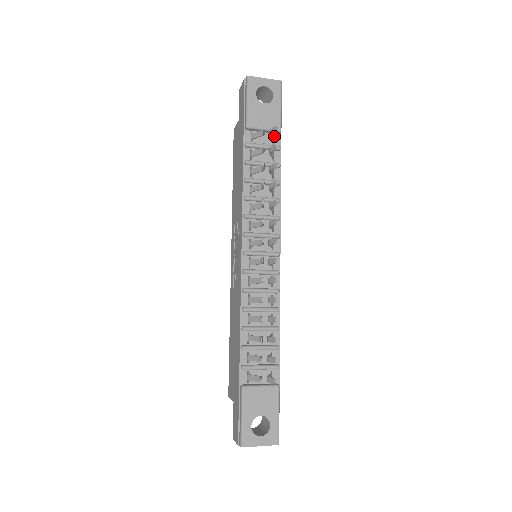
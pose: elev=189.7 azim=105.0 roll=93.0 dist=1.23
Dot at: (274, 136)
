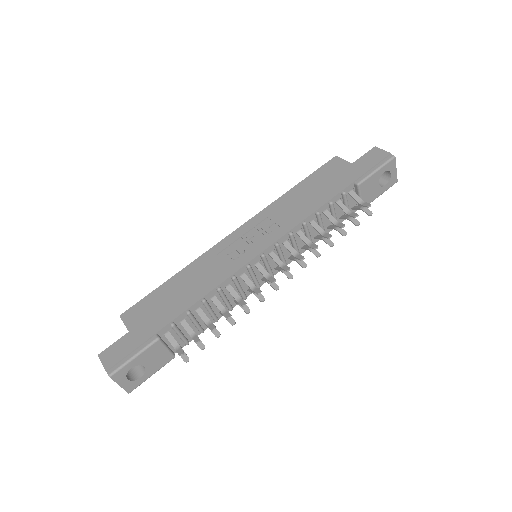
Dot at: (356, 205)
